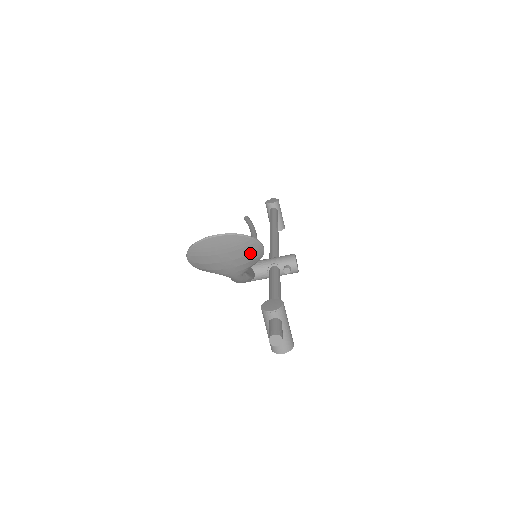
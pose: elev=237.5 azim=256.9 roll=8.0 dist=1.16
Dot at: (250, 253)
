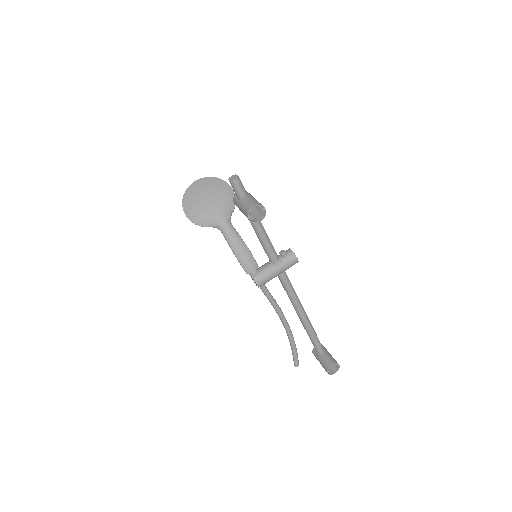
Dot at: (222, 190)
